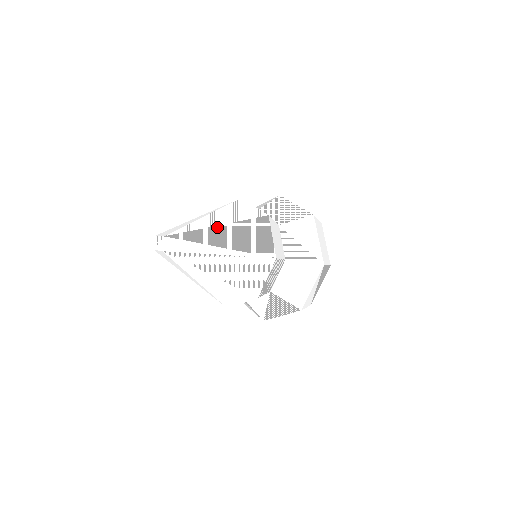
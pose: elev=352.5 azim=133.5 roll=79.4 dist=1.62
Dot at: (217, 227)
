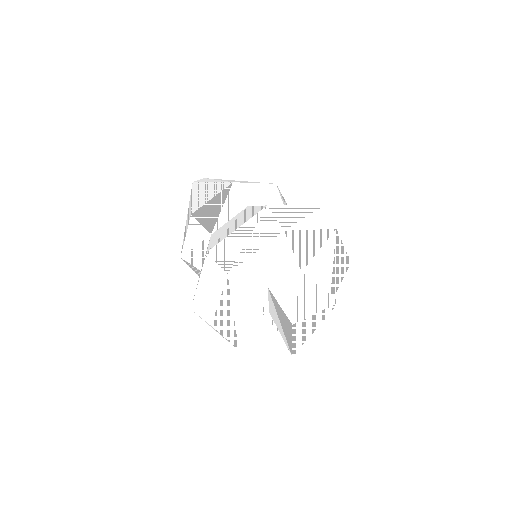
Dot at: occluded
